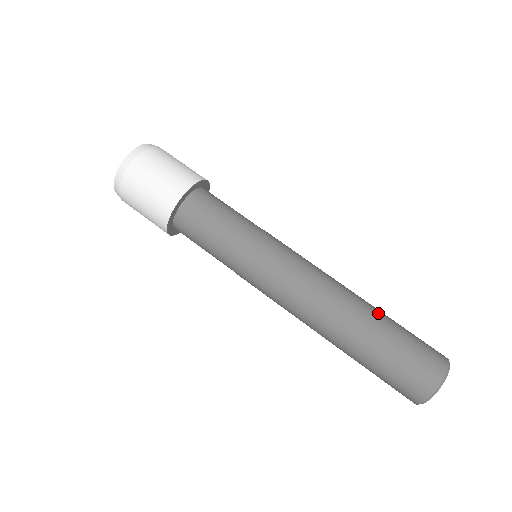
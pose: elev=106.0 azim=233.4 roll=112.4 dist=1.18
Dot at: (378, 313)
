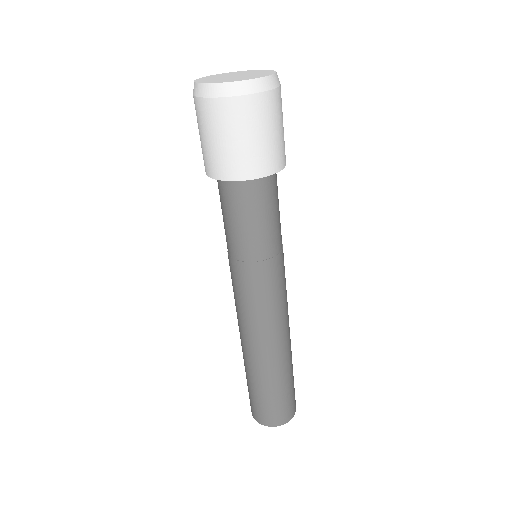
Dot at: occluded
